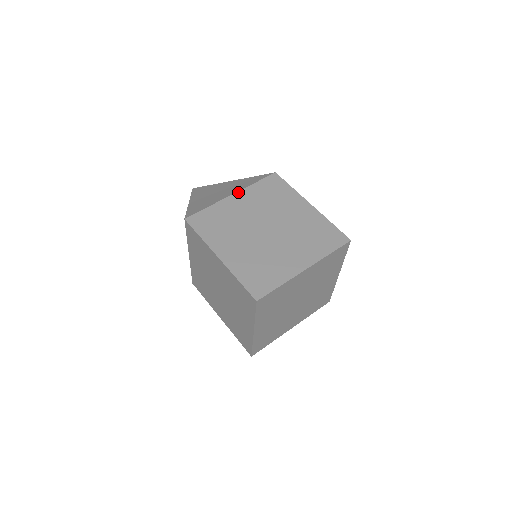
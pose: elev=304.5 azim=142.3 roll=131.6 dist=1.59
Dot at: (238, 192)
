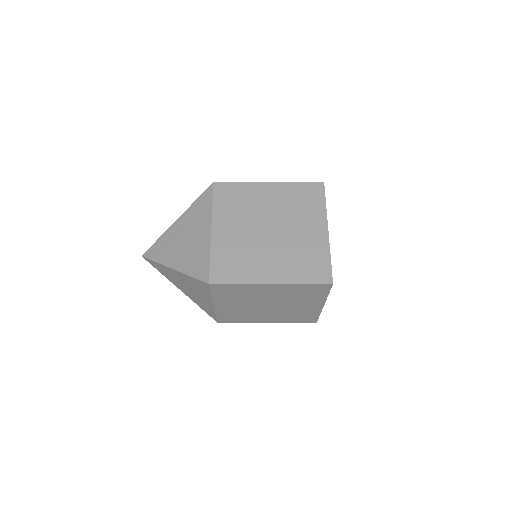
Dot at: occluded
